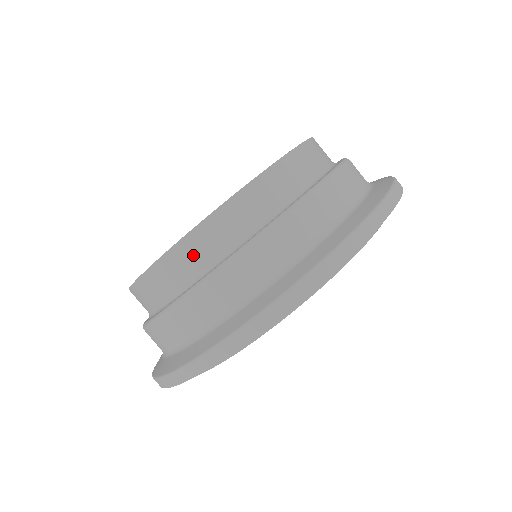
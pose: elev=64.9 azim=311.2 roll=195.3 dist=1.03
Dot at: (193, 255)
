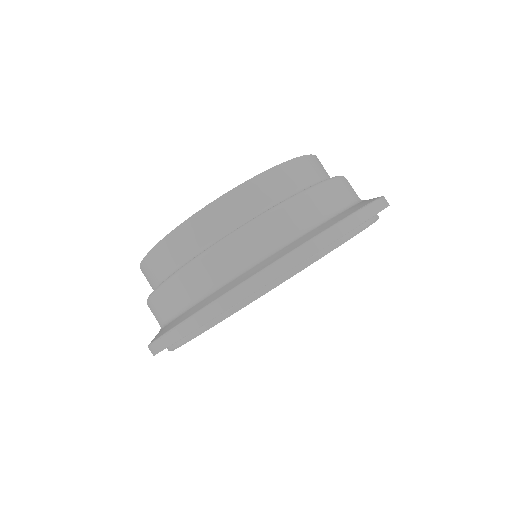
Dot at: (251, 198)
